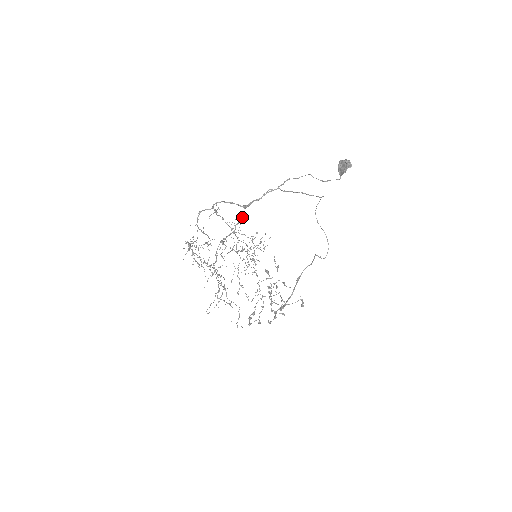
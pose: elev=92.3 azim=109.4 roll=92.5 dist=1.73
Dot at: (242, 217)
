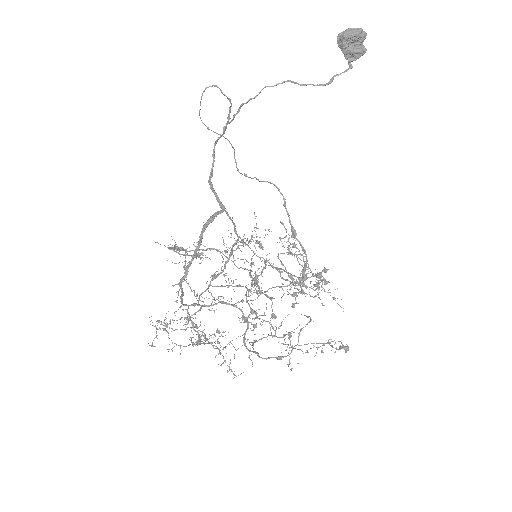
Dot at: occluded
